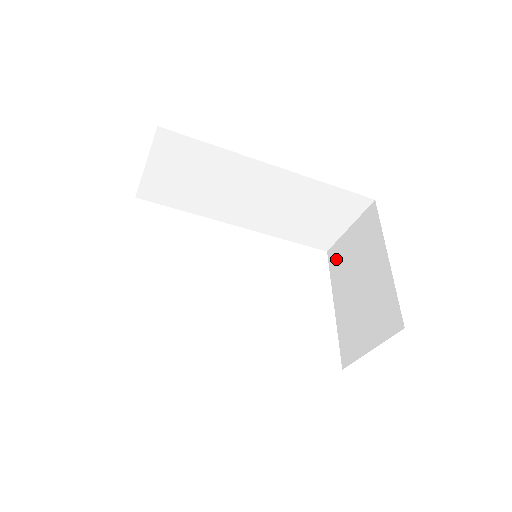
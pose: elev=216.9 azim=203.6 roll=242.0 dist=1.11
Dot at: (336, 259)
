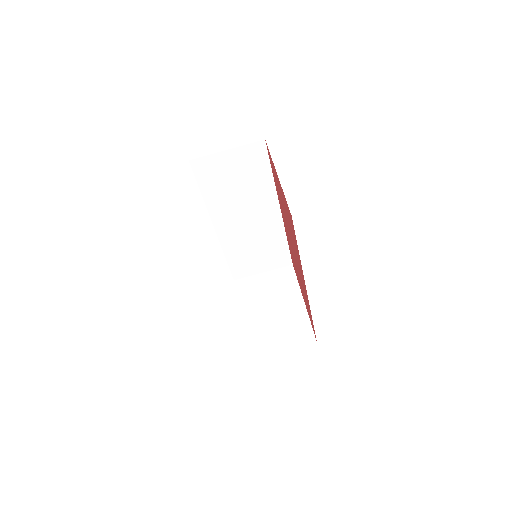
Dot at: (246, 288)
